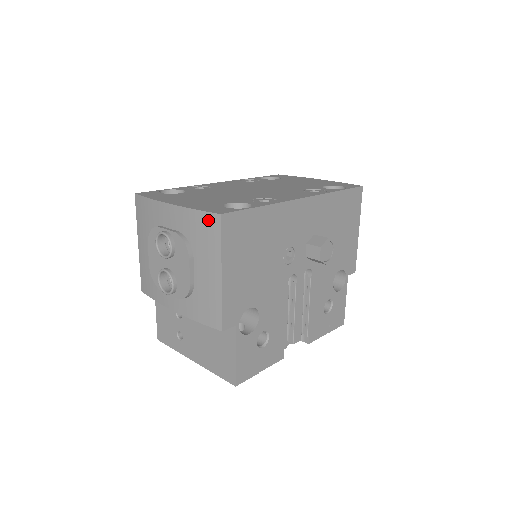
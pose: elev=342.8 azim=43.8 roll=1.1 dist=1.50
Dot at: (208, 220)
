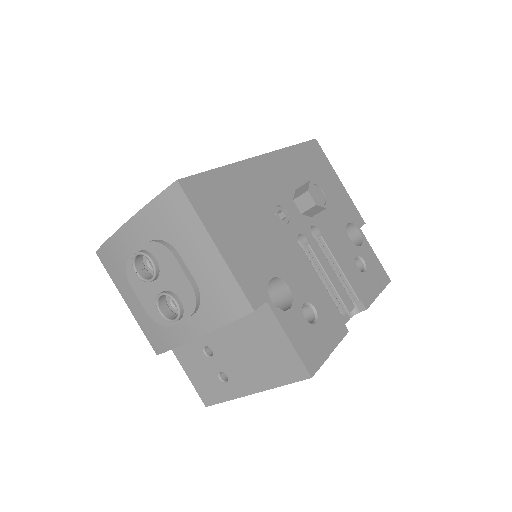
Dot at: (169, 198)
